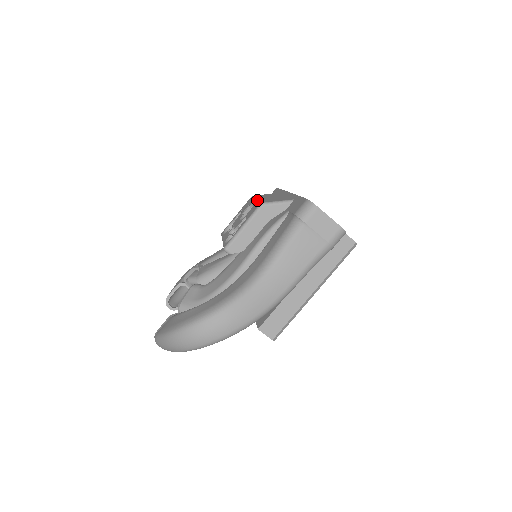
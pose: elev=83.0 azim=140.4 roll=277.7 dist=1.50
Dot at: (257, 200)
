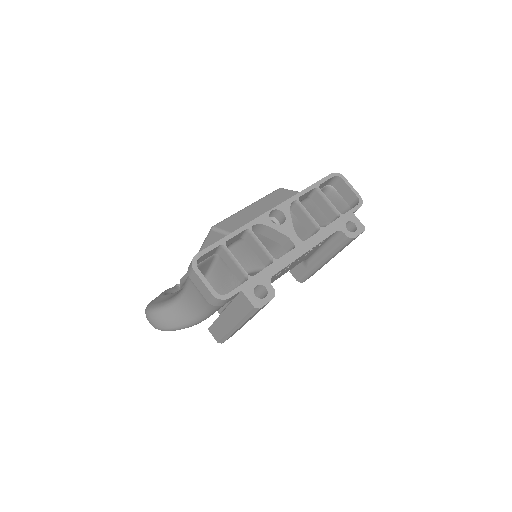
Dot at: occluded
